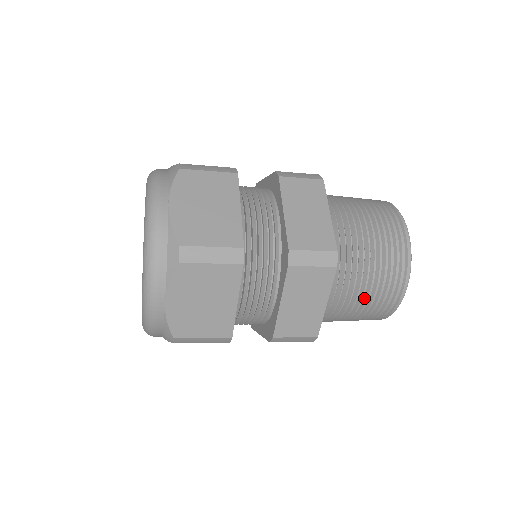
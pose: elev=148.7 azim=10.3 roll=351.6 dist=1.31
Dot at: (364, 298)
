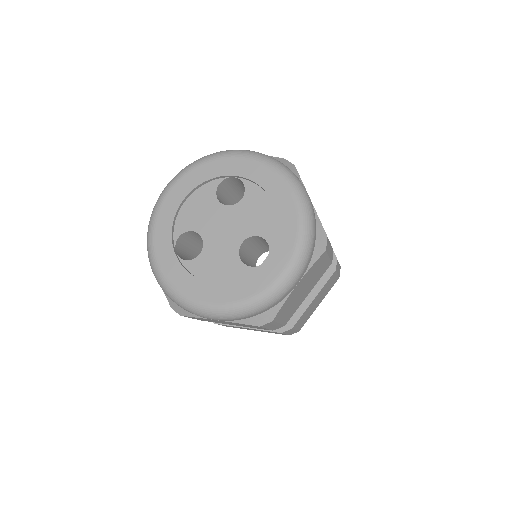
Dot at: occluded
